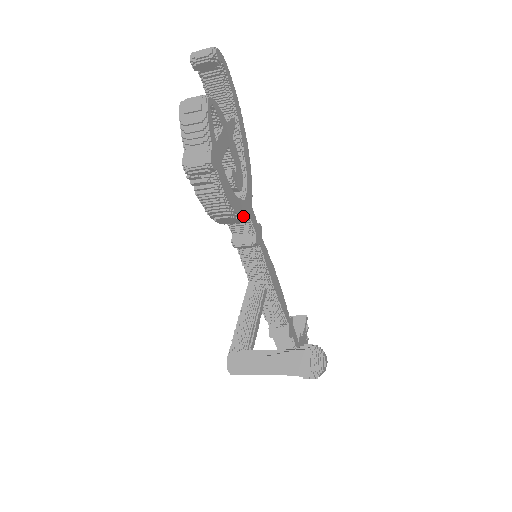
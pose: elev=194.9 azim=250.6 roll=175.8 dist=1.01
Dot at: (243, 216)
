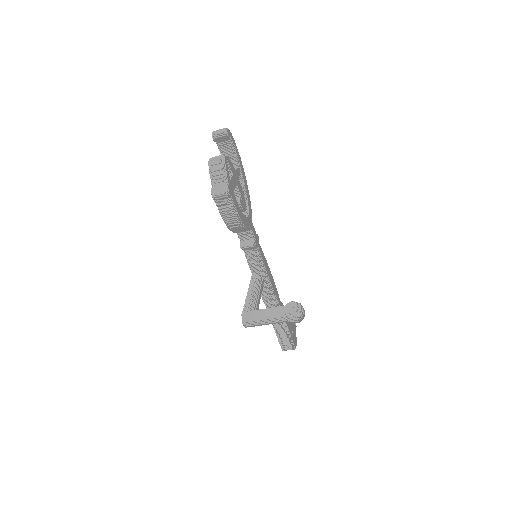
Dot at: (247, 226)
